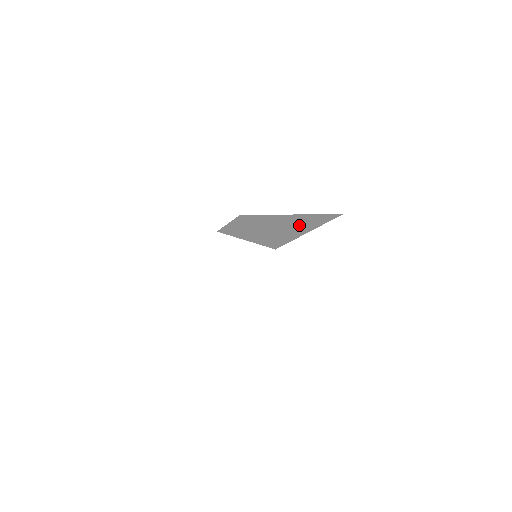
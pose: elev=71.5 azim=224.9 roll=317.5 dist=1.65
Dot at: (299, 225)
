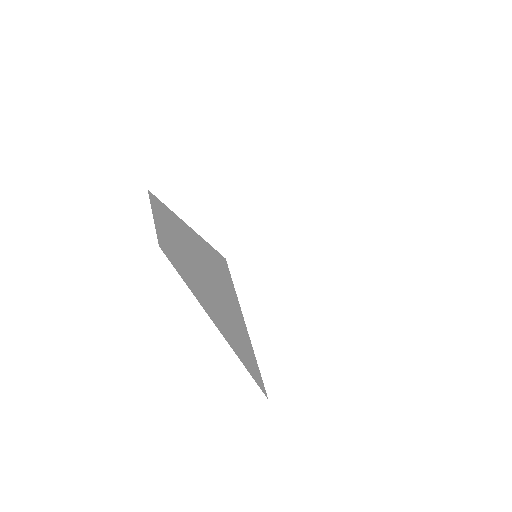
Dot at: occluded
